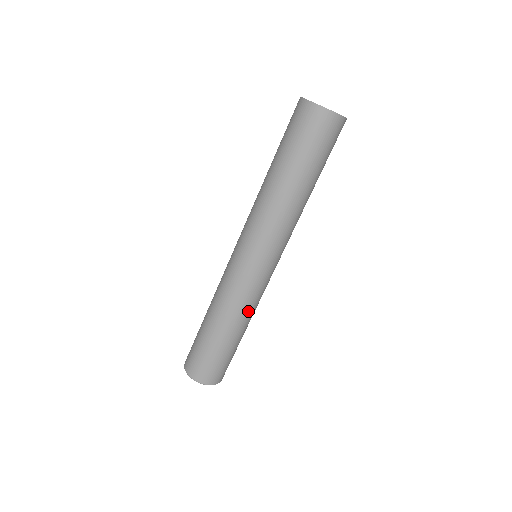
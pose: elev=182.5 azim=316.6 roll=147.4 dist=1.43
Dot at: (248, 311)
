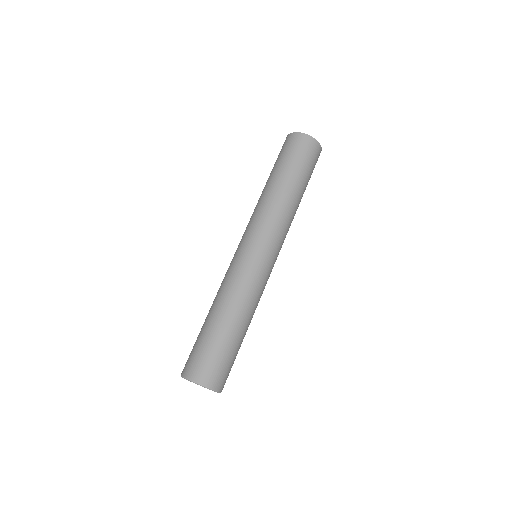
Dot at: (253, 302)
